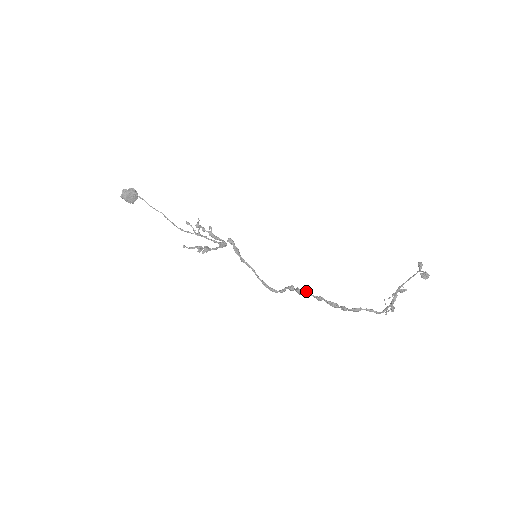
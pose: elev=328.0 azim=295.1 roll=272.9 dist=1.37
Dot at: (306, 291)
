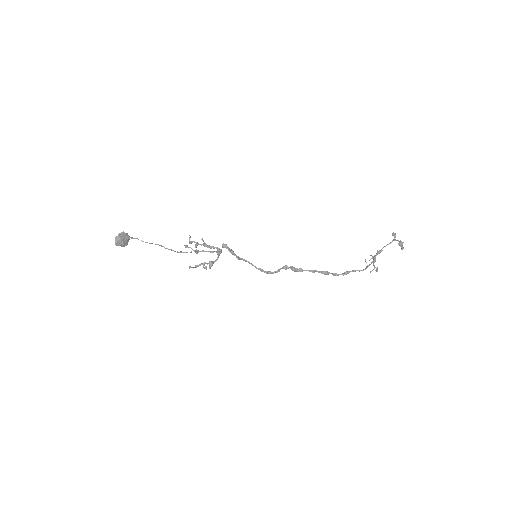
Dot at: (300, 268)
